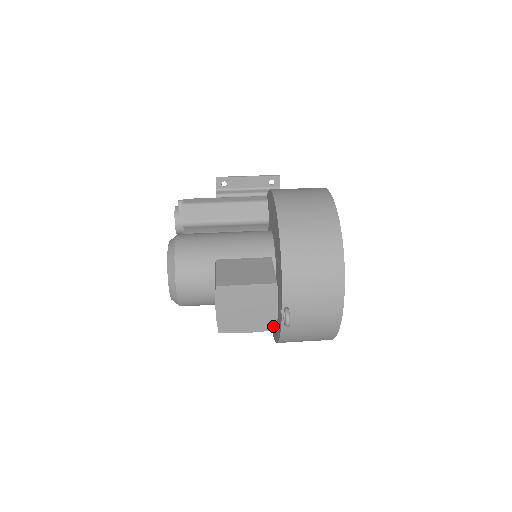
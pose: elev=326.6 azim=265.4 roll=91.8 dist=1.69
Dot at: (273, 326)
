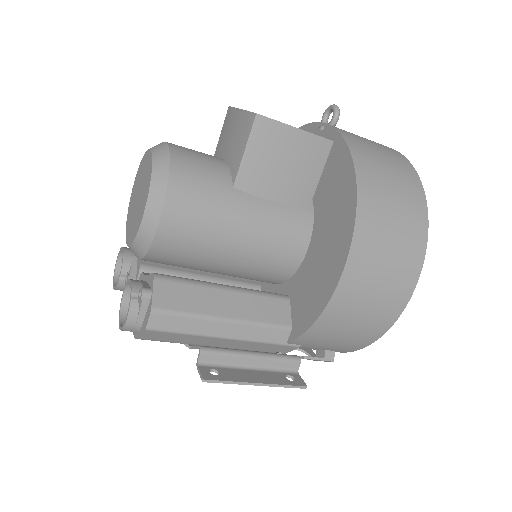
Dot at: occluded
